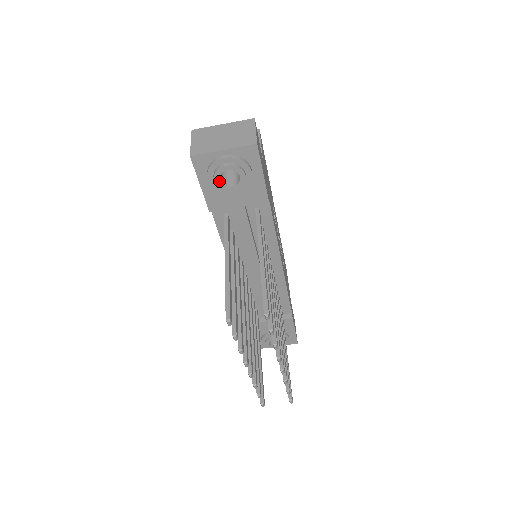
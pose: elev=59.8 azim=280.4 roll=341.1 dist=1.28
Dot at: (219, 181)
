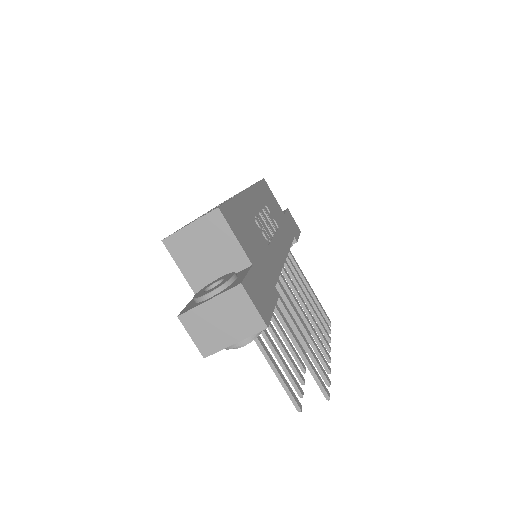
Dot at: occluded
